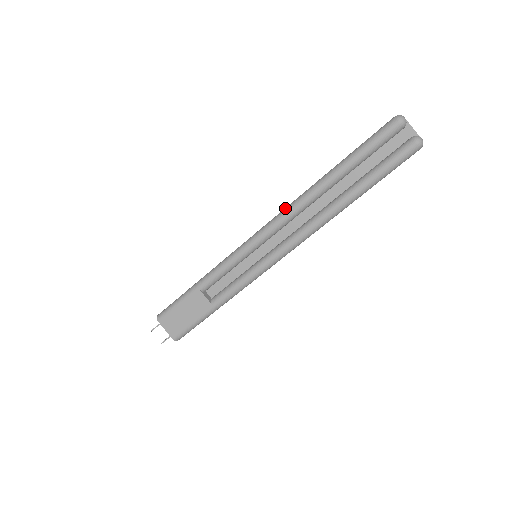
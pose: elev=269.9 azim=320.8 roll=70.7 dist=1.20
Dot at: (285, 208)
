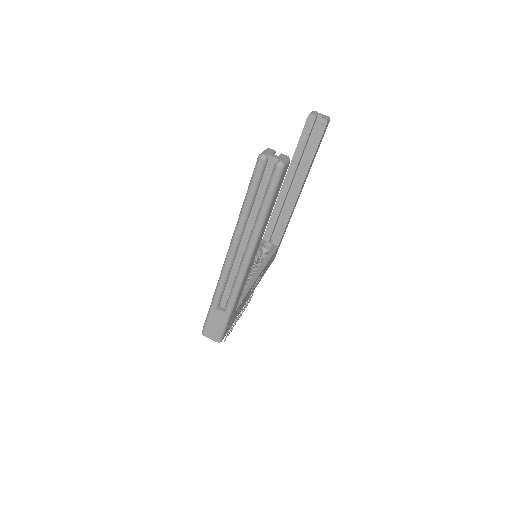
Dot at: (231, 239)
